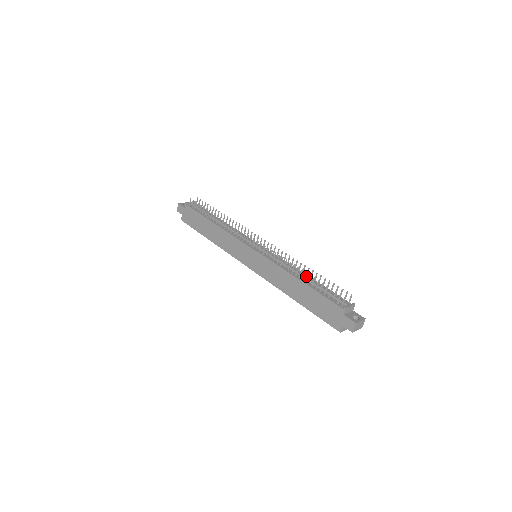
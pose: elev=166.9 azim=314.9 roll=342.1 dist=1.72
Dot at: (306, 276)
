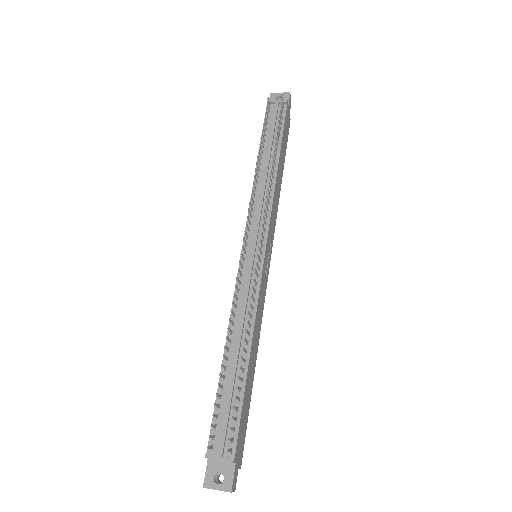
Dot at: (237, 354)
